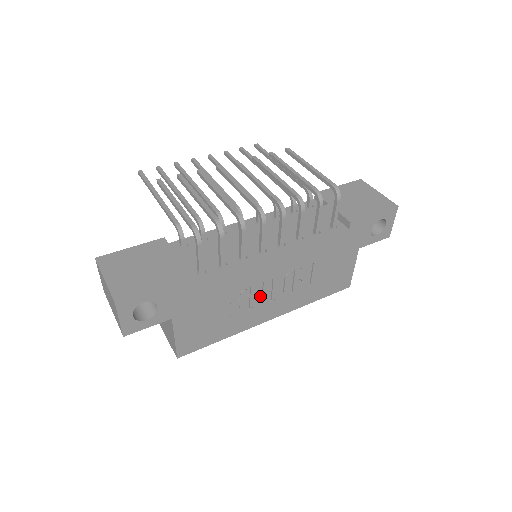
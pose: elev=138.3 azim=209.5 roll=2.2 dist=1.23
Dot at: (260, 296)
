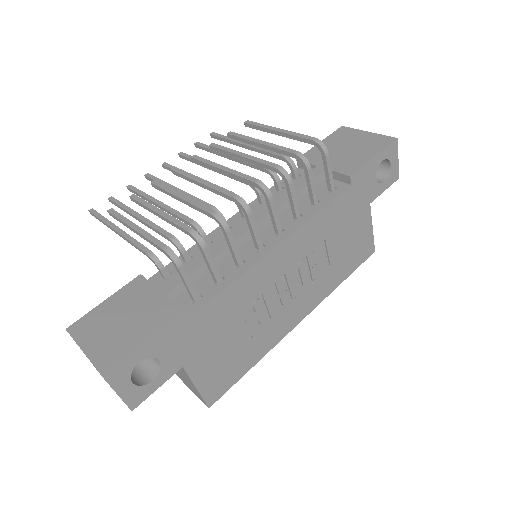
Dot at: (278, 300)
